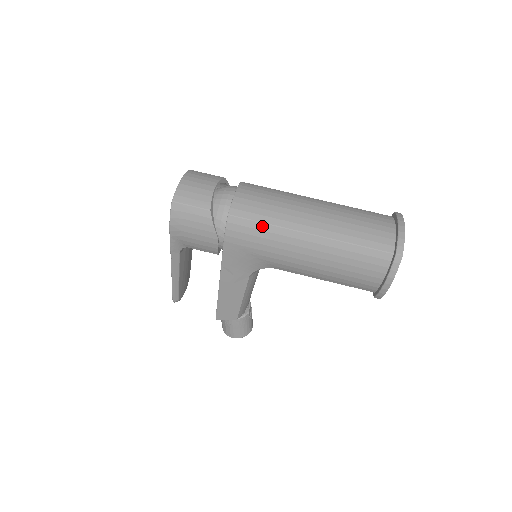
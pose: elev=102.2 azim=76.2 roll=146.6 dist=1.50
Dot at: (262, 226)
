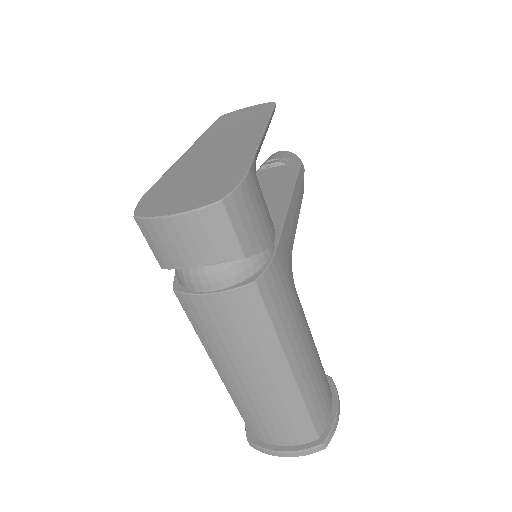
Dot at: (193, 325)
